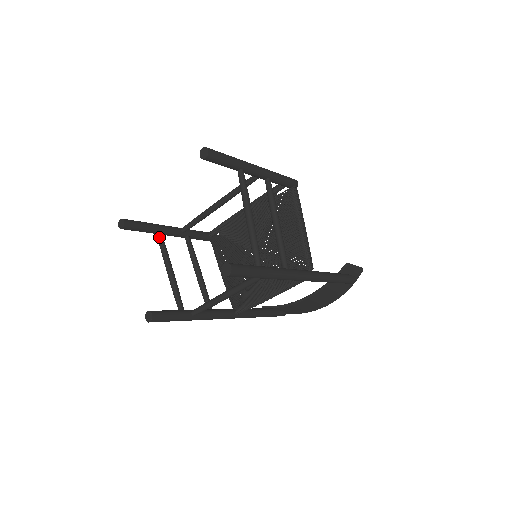
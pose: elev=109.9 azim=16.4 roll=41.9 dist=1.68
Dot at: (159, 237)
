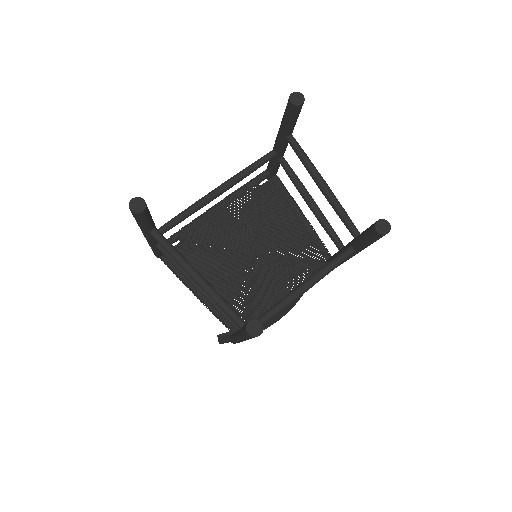
Dot at: (159, 235)
